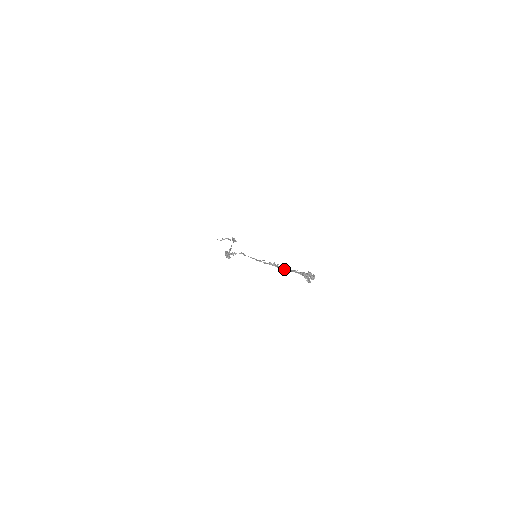
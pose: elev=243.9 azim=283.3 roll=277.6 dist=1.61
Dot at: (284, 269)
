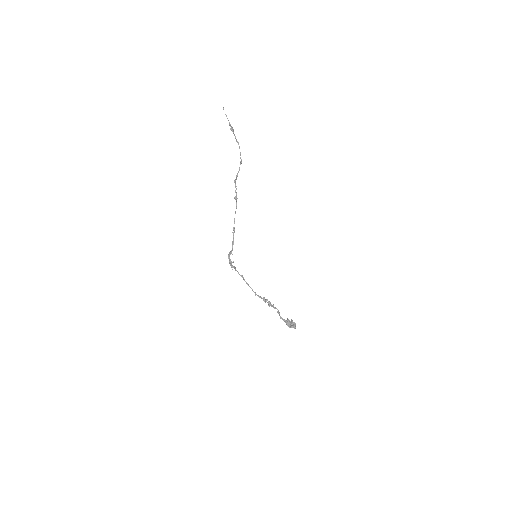
Dot at: occluded
